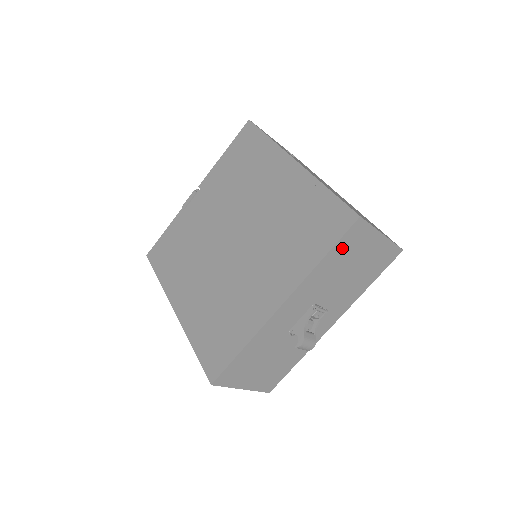
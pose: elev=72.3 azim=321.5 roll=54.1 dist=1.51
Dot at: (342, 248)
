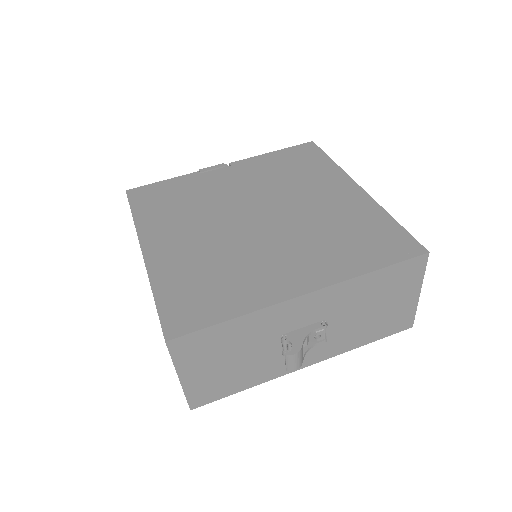
Dot at: (393, 274)
